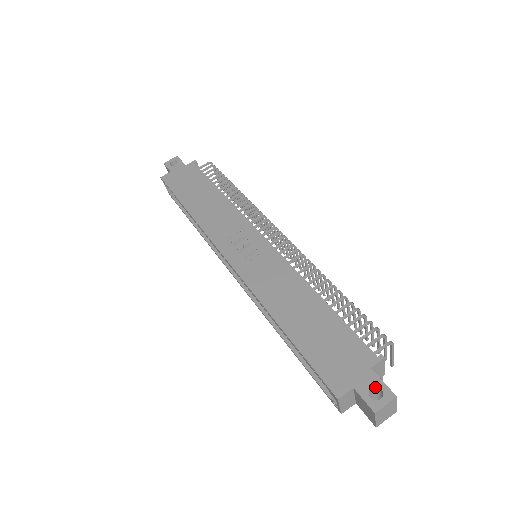
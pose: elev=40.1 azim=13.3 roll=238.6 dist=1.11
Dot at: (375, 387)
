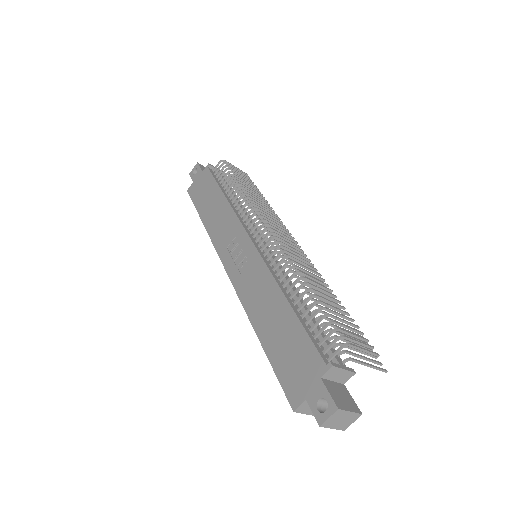
Dot at: (323, 398)
